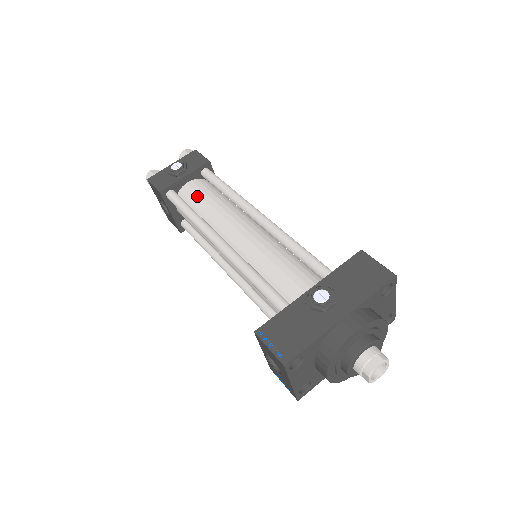
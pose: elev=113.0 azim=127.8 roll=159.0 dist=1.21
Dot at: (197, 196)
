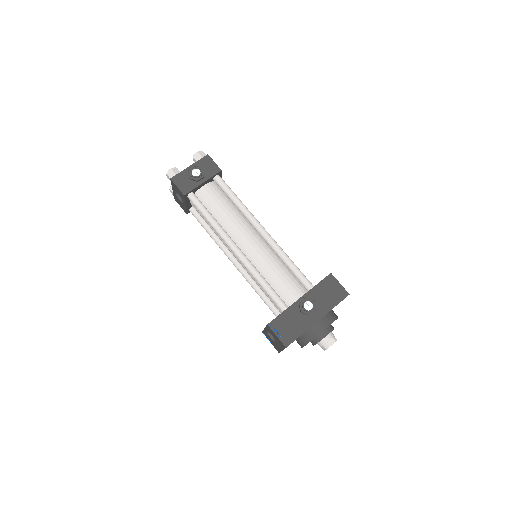
Dot at: (213, 202)
